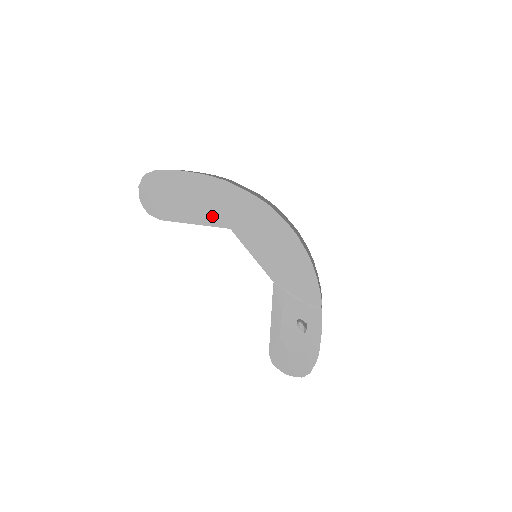
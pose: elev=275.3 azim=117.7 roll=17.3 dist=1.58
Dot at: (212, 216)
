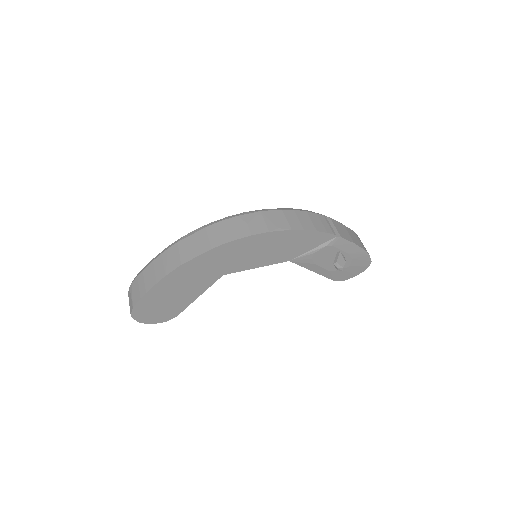
Dot at: (202, 284)
